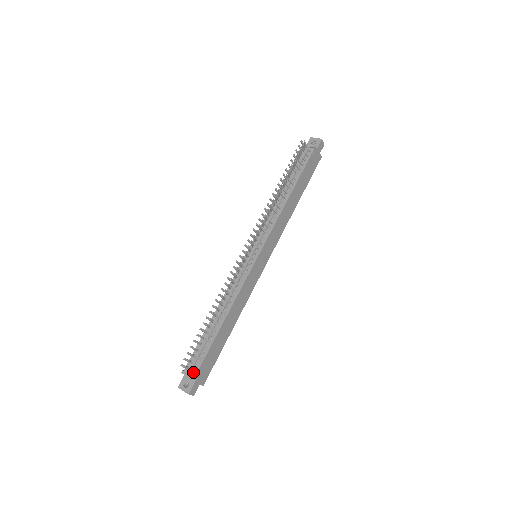
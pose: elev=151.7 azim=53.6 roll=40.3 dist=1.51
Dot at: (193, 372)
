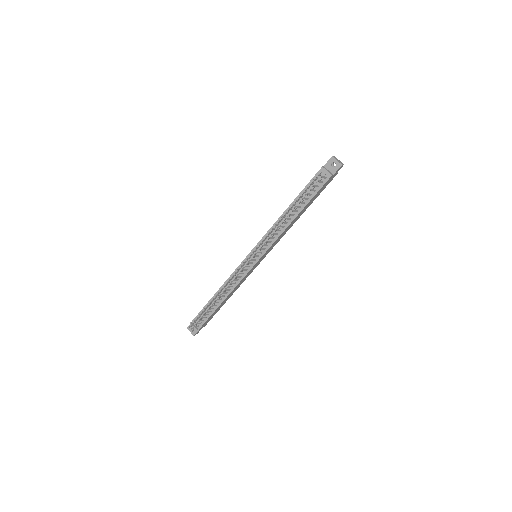
Dot at: (198, 326)
